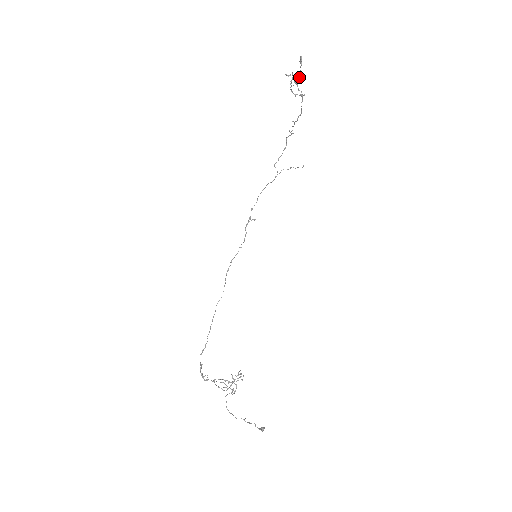
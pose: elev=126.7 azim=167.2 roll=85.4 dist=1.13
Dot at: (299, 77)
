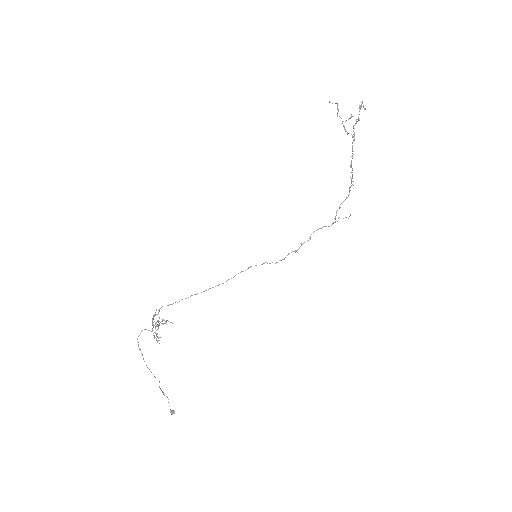
Dot at: (351, 115)
